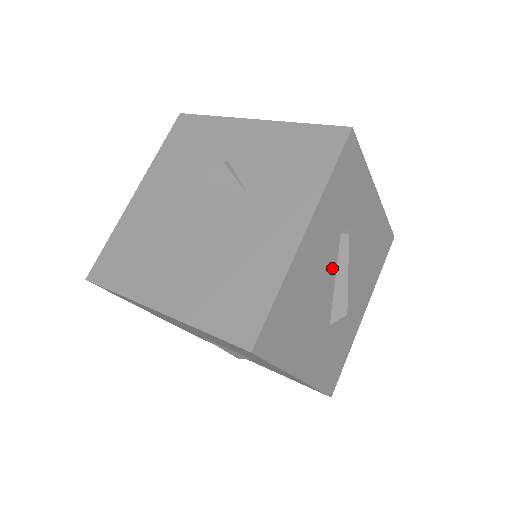
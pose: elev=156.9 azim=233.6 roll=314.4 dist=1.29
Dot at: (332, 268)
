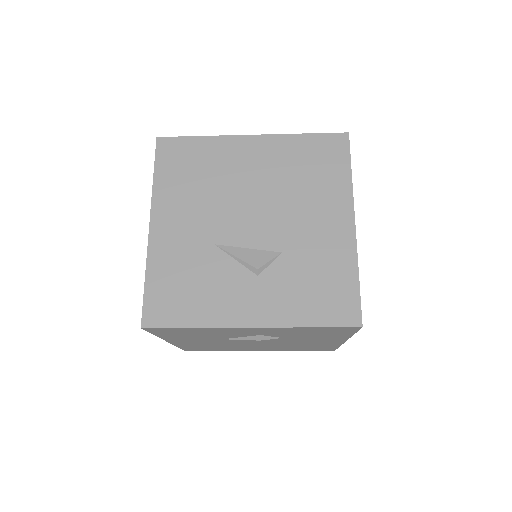
Dot at: occluded
